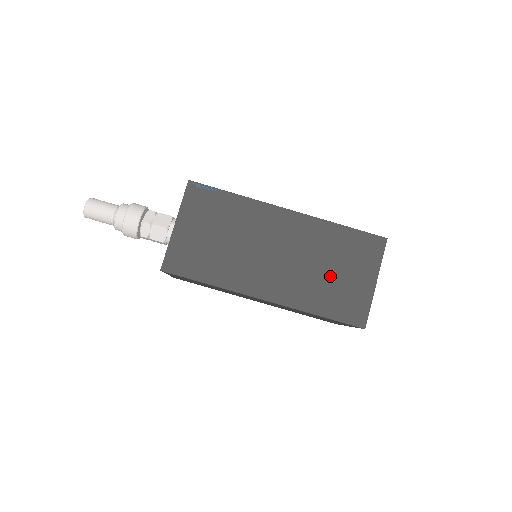
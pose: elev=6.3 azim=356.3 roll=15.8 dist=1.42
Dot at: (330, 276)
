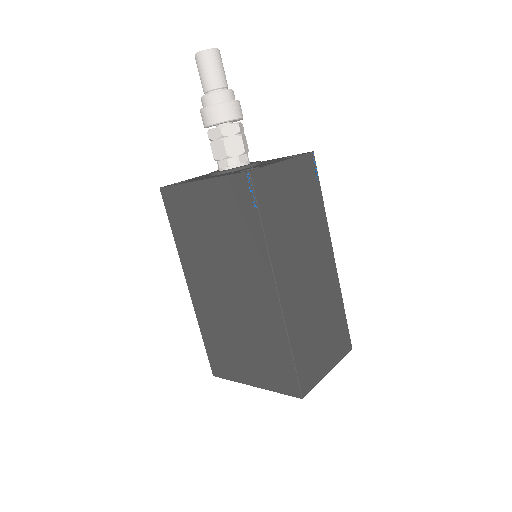
Dot at: (317, 332)
